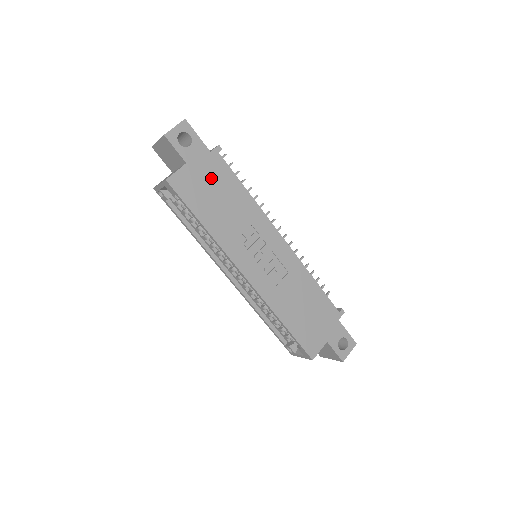
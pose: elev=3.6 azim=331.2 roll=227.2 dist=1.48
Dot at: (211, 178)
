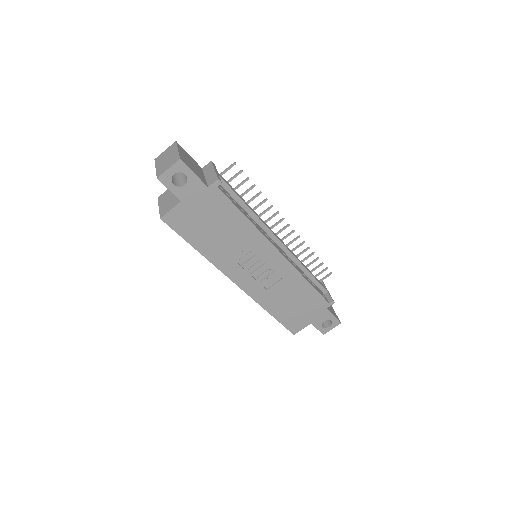
Dot at: (208, 211)
